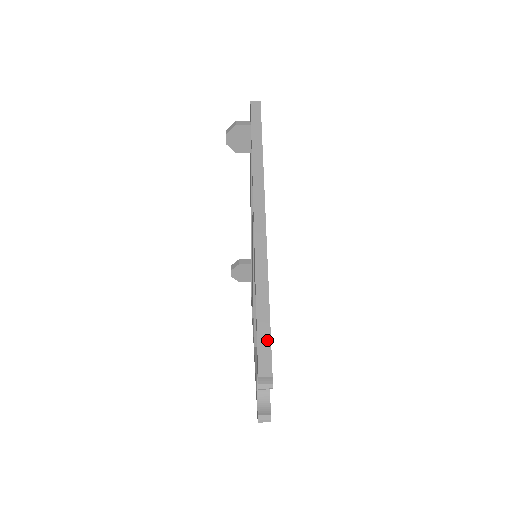
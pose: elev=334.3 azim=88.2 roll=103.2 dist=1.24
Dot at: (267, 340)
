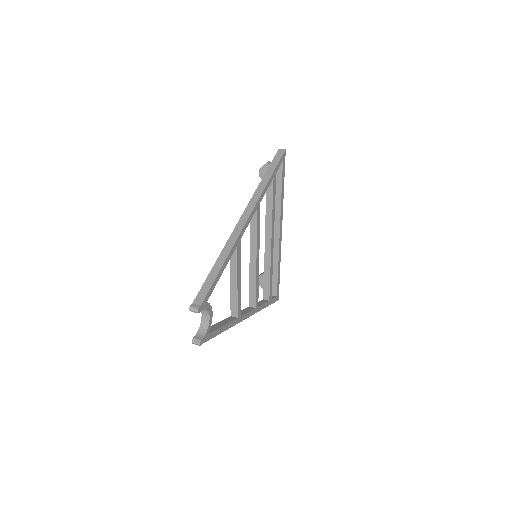
Dot at: (209, 285)
